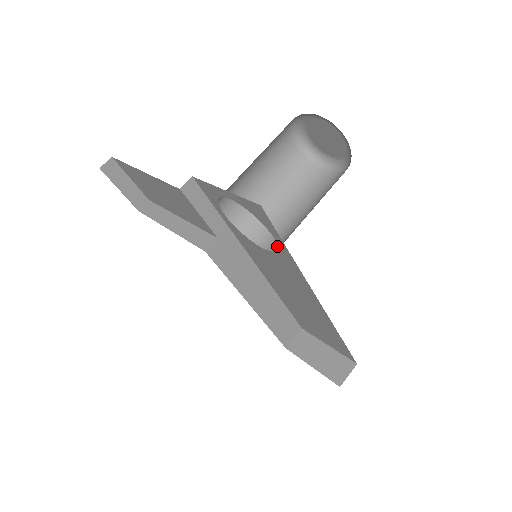
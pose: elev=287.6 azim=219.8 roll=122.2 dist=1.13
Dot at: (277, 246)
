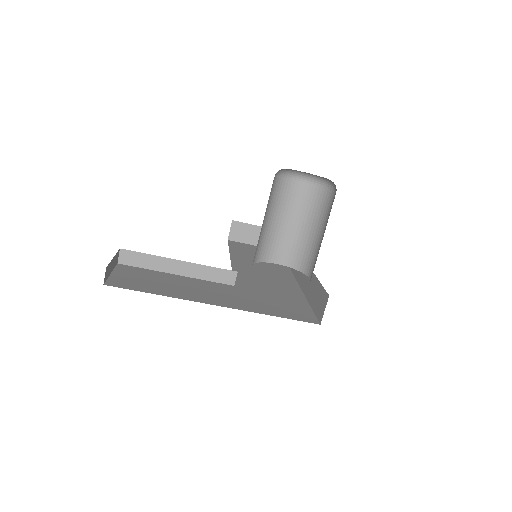
Dot at: (291, 262)
